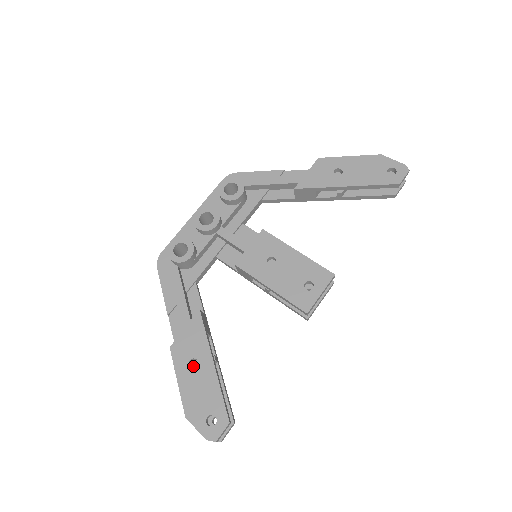
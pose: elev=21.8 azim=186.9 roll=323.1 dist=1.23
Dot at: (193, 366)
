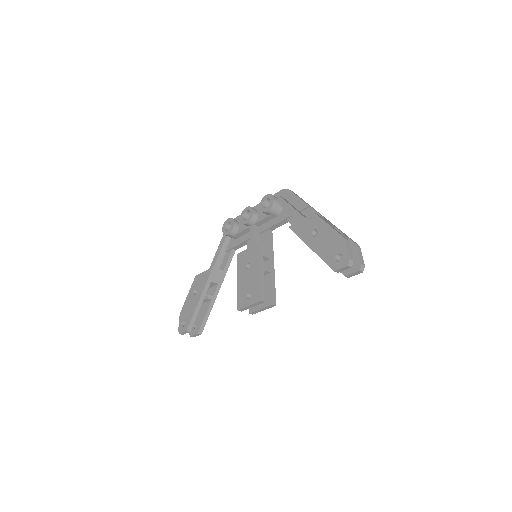
Dot at: occluded
